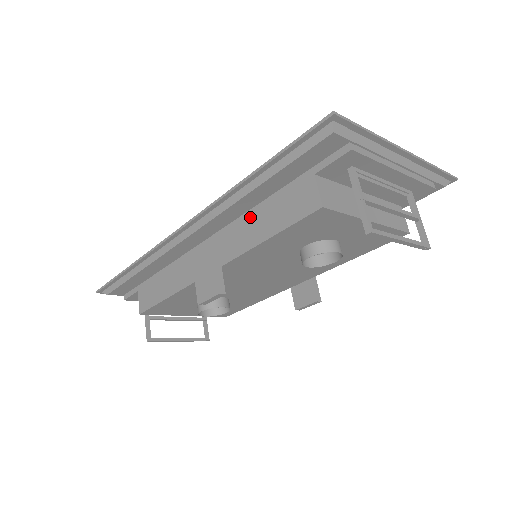
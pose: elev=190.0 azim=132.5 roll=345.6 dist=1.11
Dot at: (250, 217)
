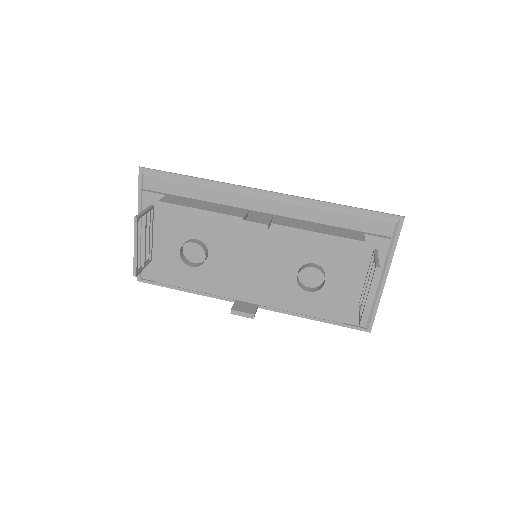
Dot at: (309, 223)
